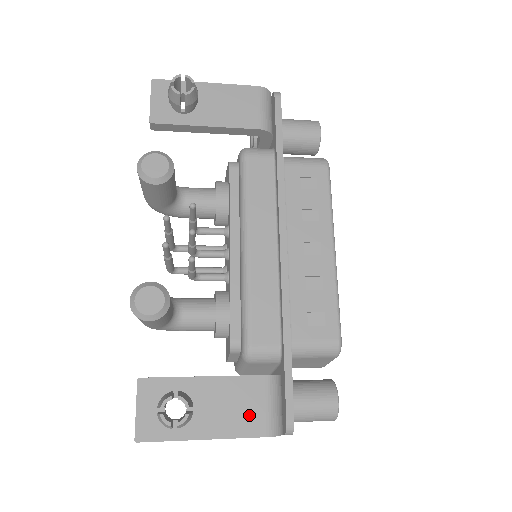
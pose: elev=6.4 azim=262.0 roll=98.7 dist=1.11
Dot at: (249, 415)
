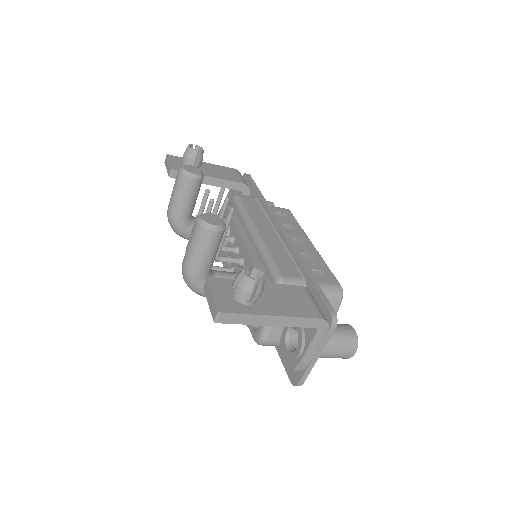
Dot at: (301, 305)
